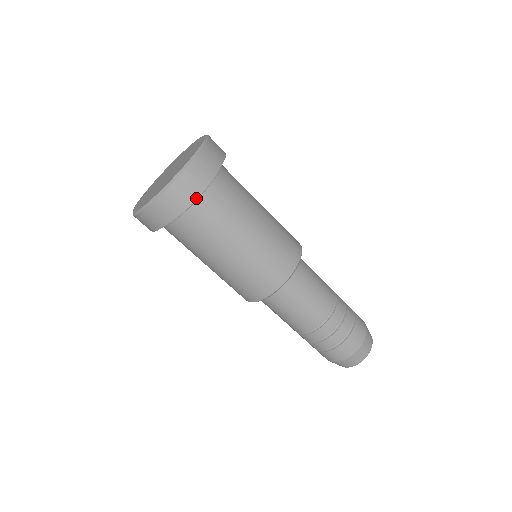
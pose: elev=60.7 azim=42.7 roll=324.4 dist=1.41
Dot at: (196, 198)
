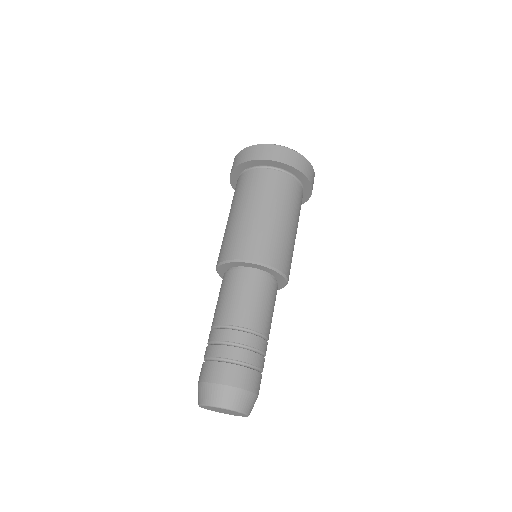
Dot at: (270, 169)
